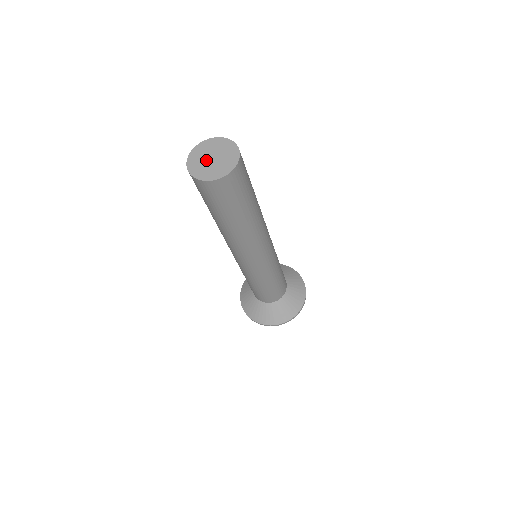
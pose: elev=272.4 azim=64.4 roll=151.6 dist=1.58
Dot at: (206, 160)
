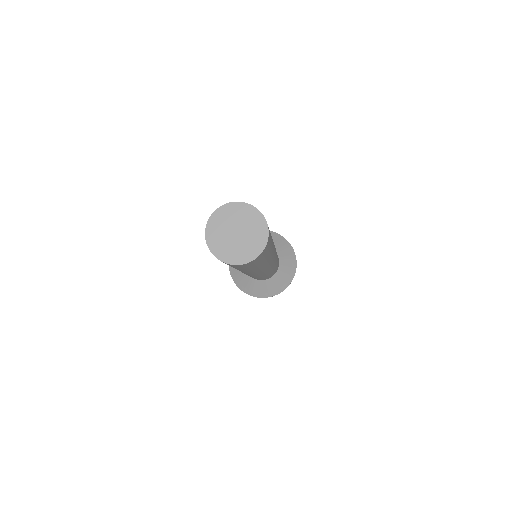
Dot at: (229, 235)
